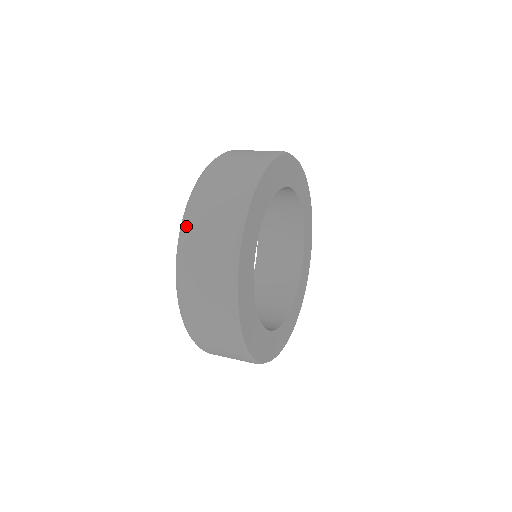
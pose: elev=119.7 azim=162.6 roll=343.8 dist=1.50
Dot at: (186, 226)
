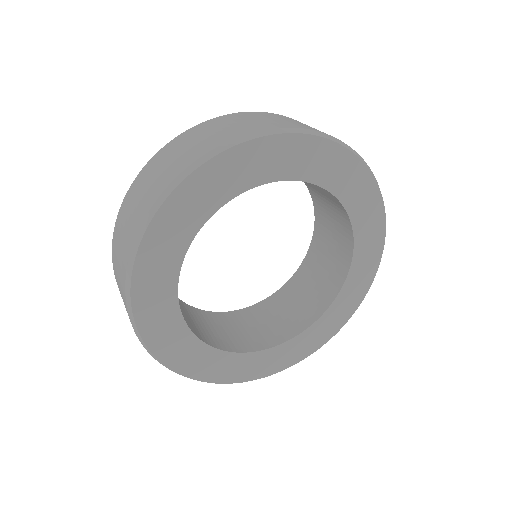
Dot at: (144, 169)
